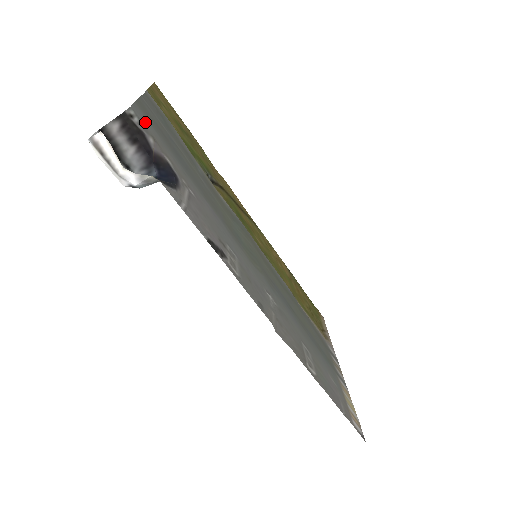
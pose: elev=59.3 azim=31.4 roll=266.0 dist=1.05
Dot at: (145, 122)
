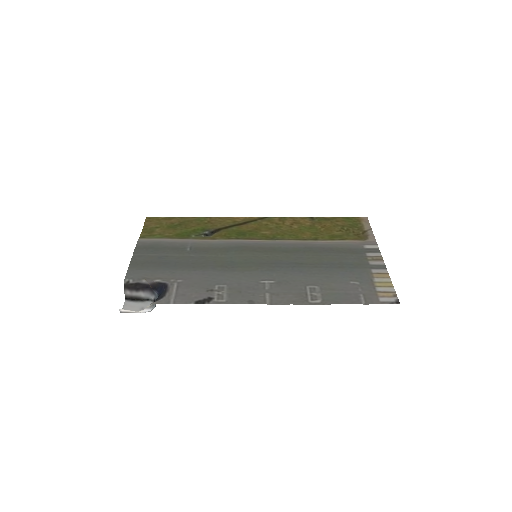
Dot at: (137, 274)
